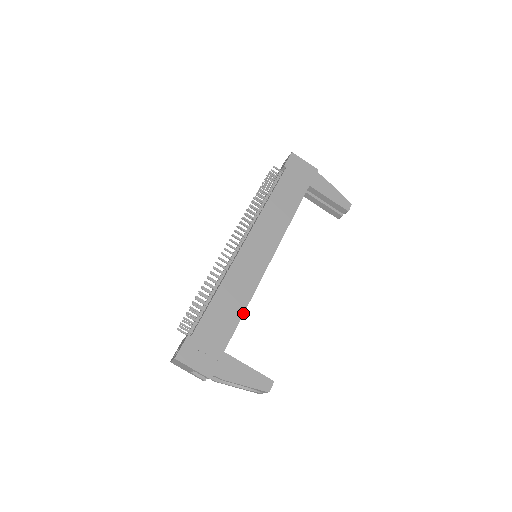
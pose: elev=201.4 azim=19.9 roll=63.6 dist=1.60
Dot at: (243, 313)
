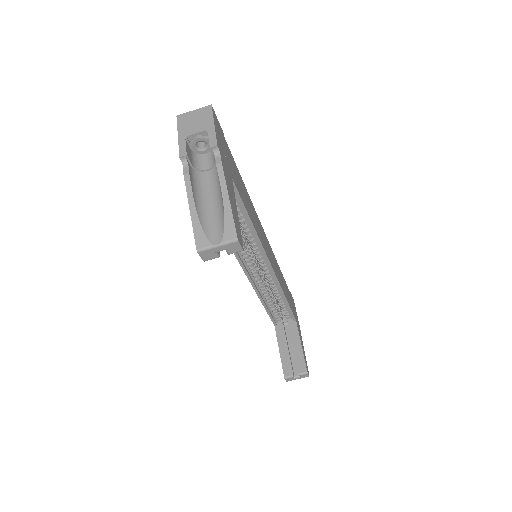
Dot at: (250, 218)
